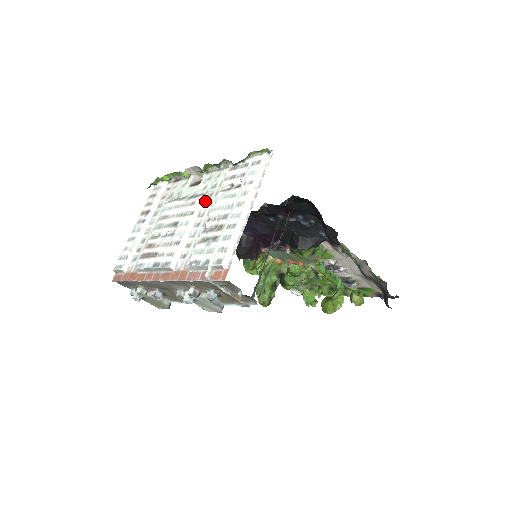
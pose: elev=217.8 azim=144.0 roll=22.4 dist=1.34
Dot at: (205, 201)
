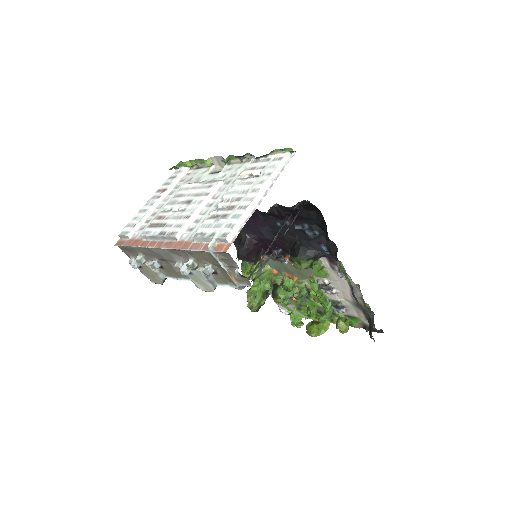
Dot at: (222, 186)
